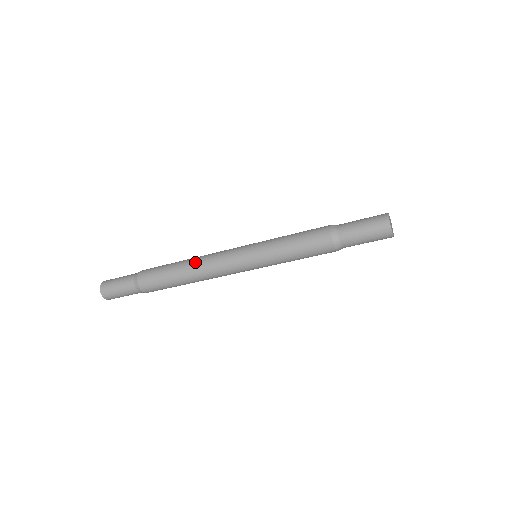
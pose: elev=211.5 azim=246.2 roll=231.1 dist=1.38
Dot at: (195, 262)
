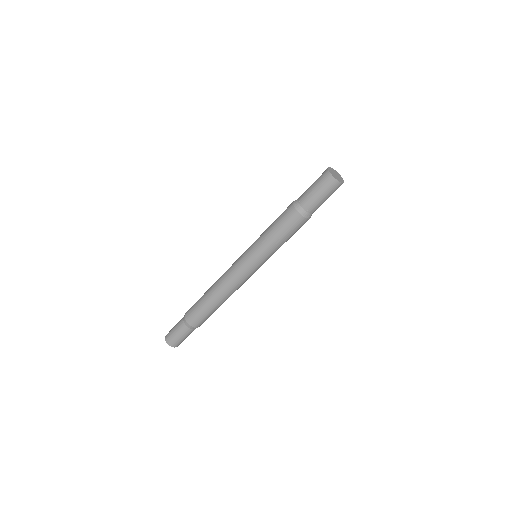
Dot at: occluded
